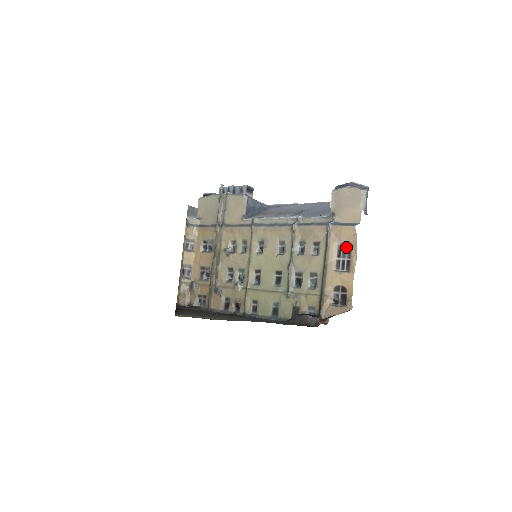
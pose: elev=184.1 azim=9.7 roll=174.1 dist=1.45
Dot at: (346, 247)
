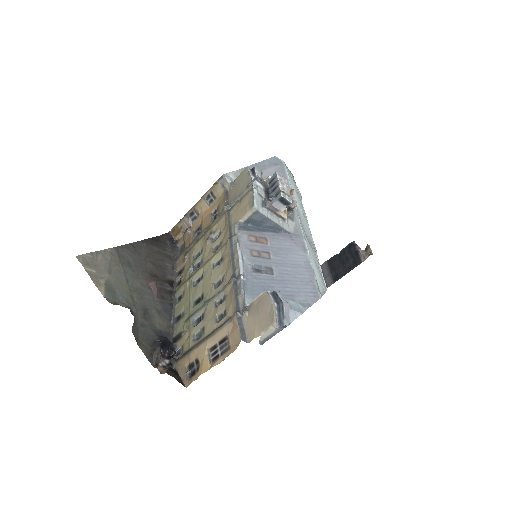
Dot at: (227, 345)
